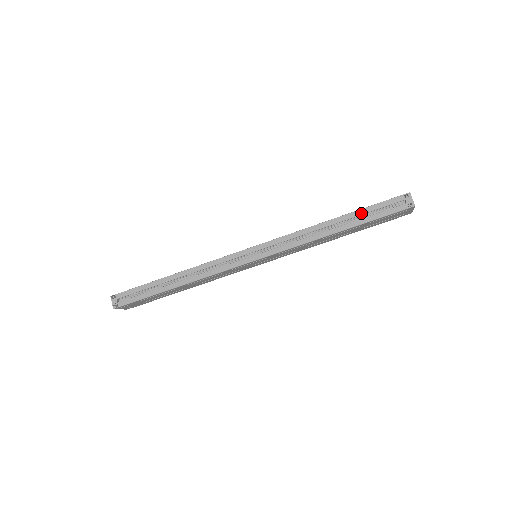
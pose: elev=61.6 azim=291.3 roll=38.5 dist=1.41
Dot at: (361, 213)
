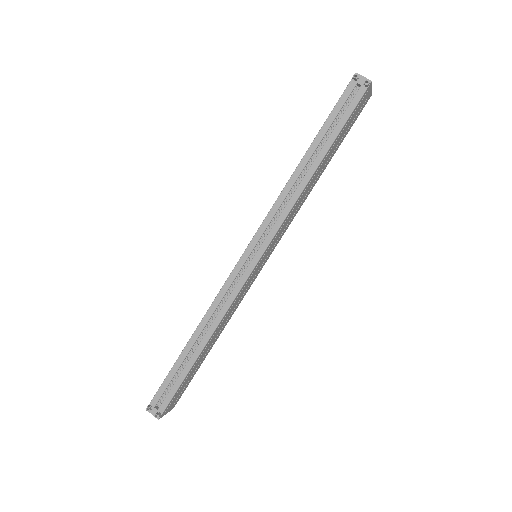
Dot at: (325, 131)
